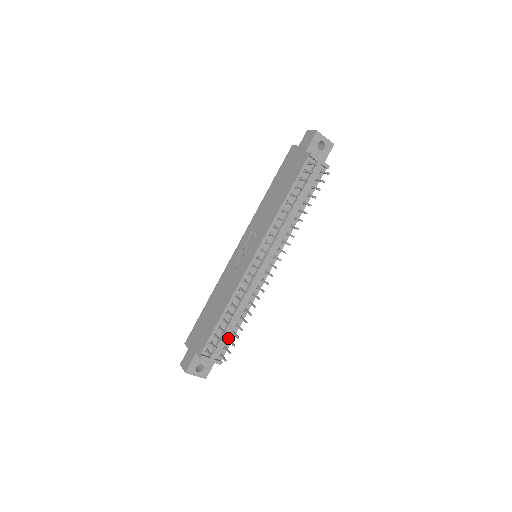
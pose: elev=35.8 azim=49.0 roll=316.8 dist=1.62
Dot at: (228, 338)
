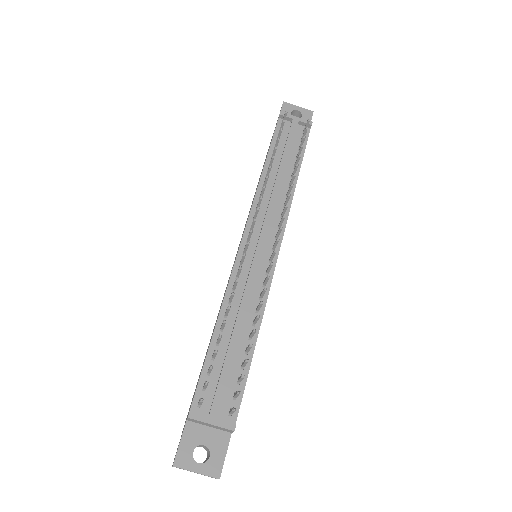
Dot at: (237, 378)
